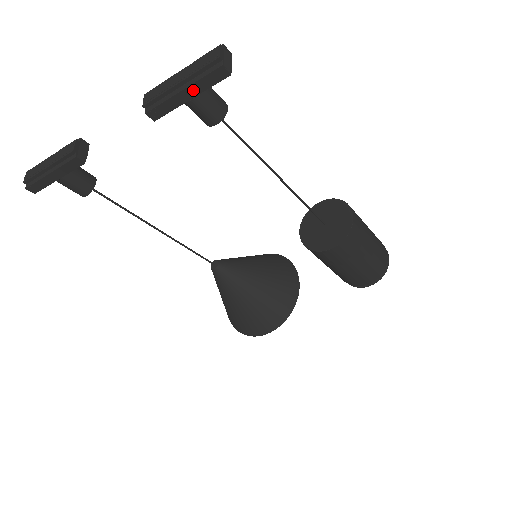
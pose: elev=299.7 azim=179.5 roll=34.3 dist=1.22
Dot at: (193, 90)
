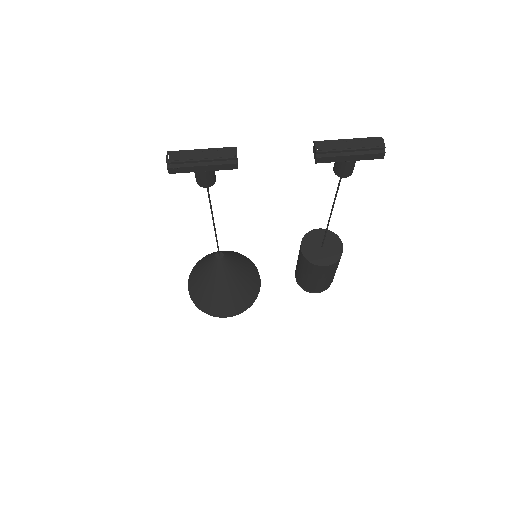
Dot at: (357, 157)
